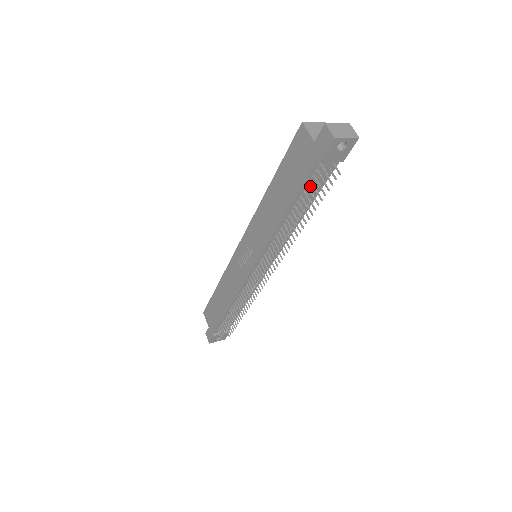
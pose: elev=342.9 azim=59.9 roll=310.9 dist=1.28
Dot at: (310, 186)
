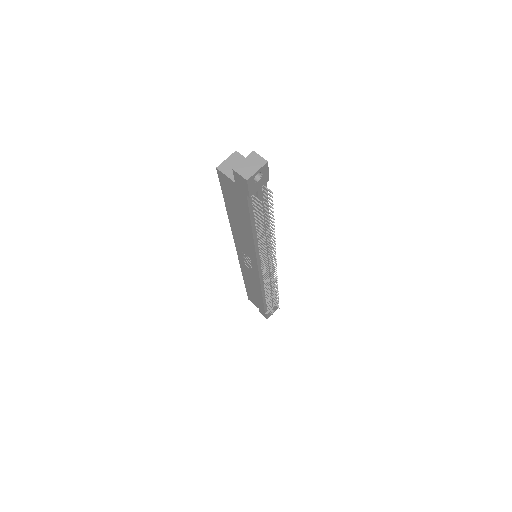
Dot at: occluded
